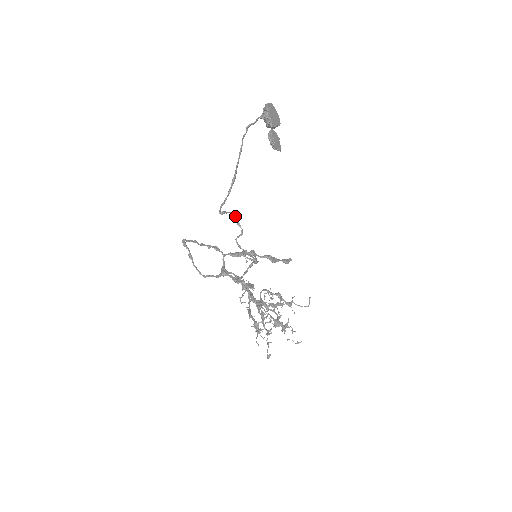
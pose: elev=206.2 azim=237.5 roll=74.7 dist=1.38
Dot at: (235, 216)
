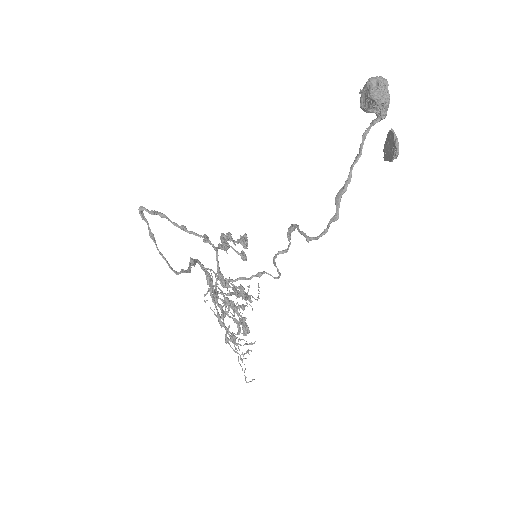
Dot at: (292, 228)
